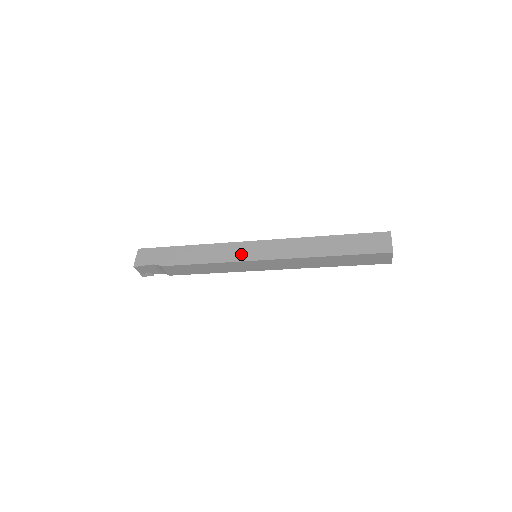
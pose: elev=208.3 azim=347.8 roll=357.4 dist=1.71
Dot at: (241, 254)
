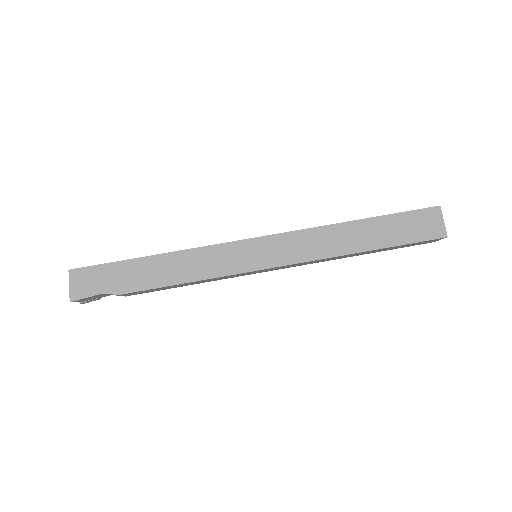
Dot at: (239, 262)
